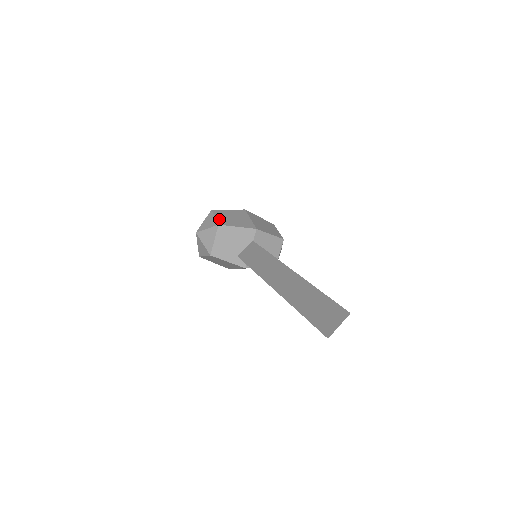
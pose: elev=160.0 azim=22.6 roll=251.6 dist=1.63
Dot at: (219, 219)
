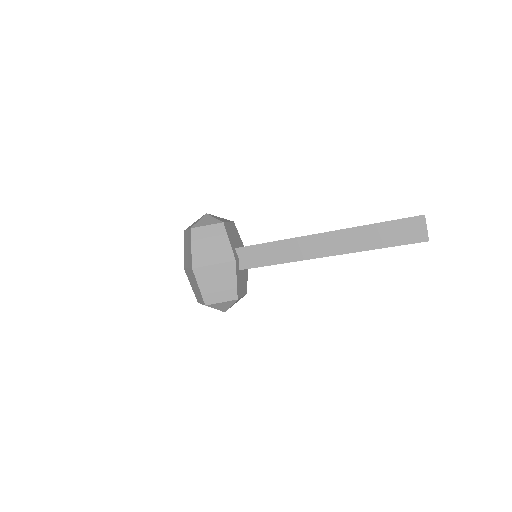
Dot at: occluded
